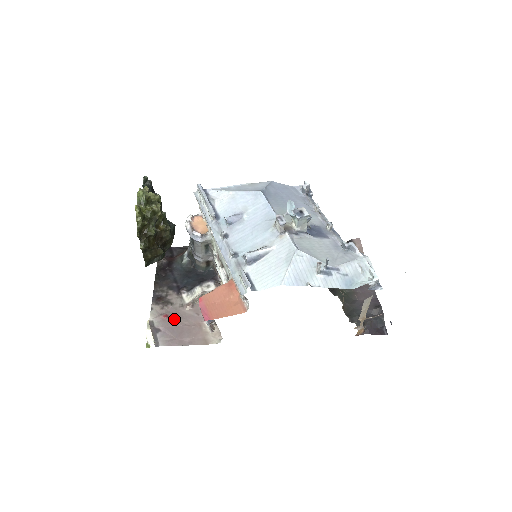
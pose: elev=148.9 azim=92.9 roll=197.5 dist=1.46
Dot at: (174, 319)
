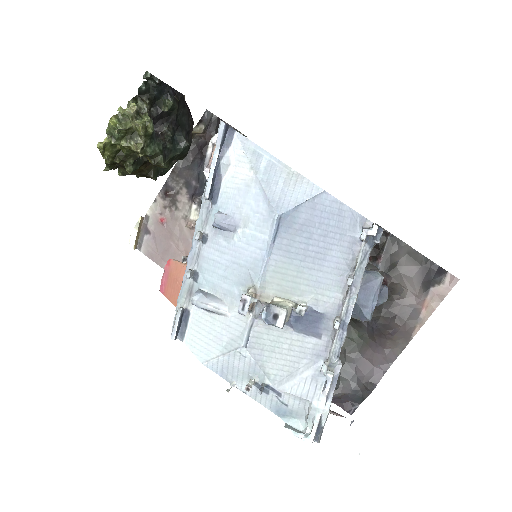
Dot at: (168, 230)
